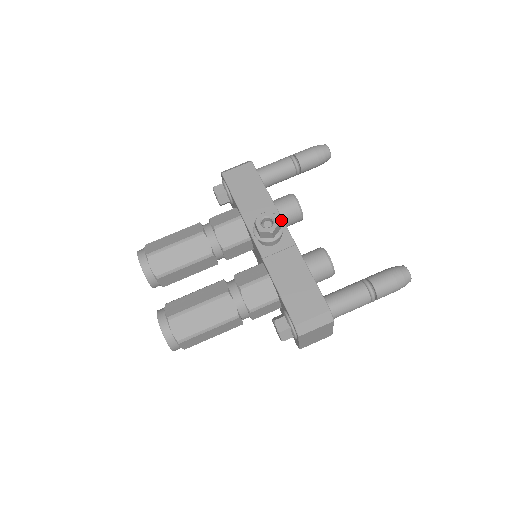
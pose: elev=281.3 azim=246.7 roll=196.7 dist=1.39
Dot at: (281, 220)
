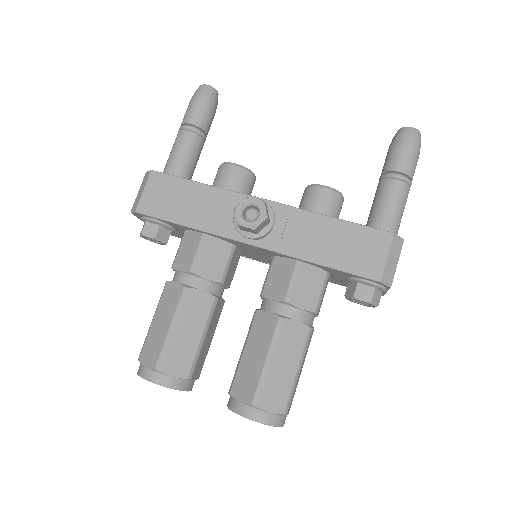
Dot at: occluded
